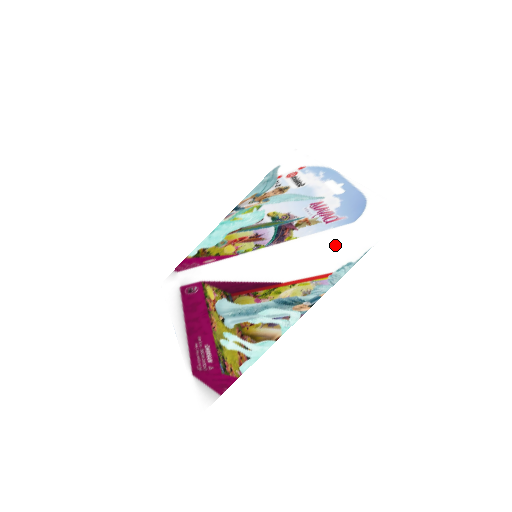
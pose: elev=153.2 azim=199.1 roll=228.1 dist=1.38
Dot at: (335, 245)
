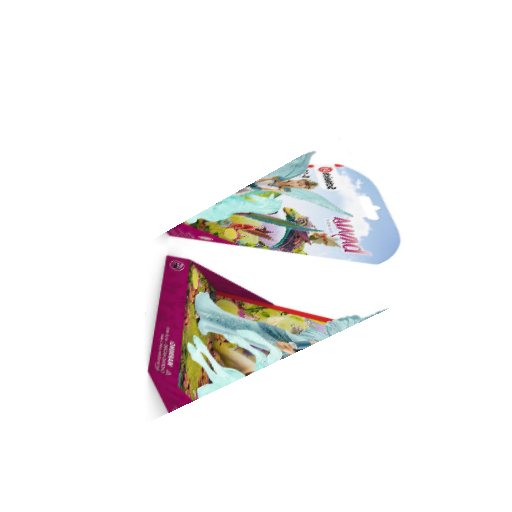
Dot at: (347, 285)
